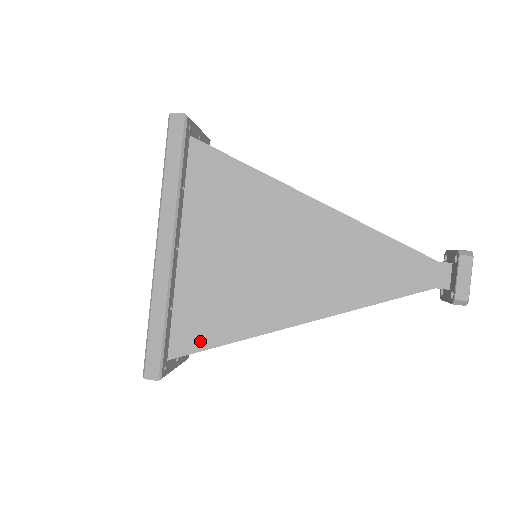
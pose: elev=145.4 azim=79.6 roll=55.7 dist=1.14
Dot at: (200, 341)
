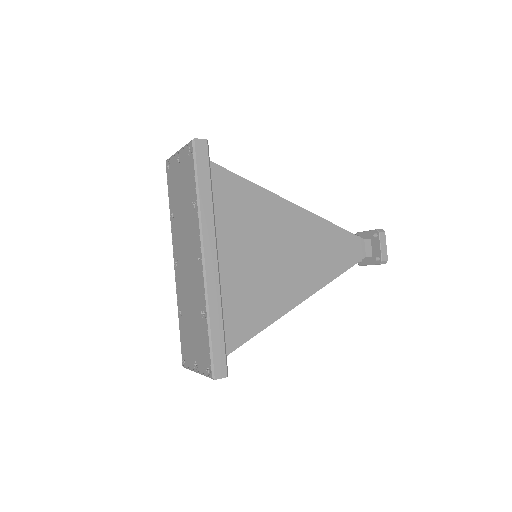
Dot at: (243, 334)
